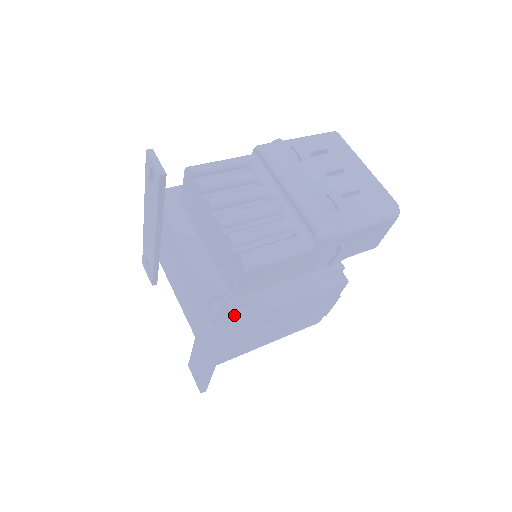
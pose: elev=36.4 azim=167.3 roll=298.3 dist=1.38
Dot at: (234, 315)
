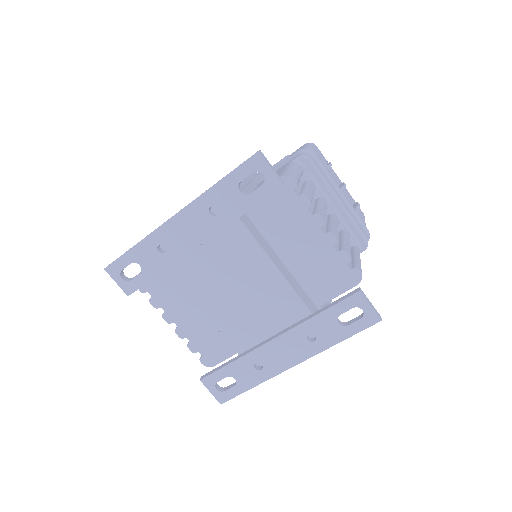
Dot at: (369, 324)
